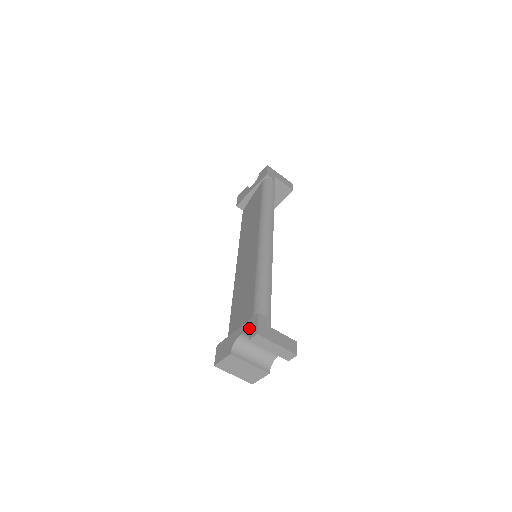
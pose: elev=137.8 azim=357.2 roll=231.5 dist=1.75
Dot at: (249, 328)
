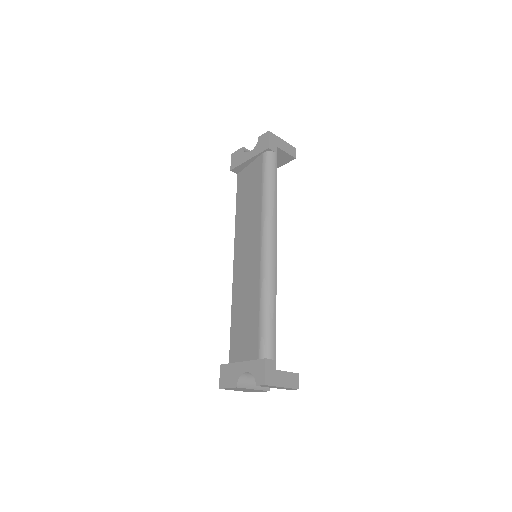
Dot at: (256, 371)
